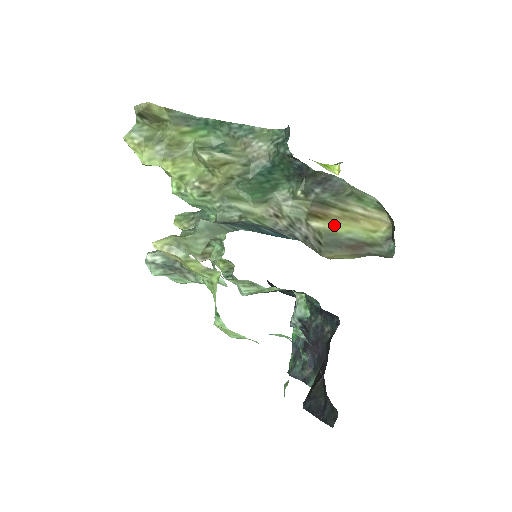
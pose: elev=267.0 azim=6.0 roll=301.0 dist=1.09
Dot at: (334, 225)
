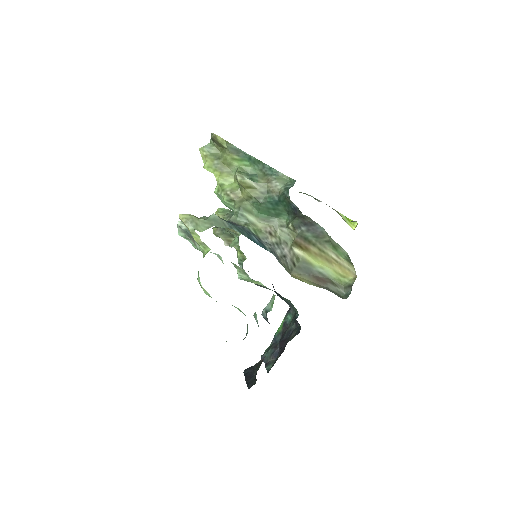
Dot at: (312, 258)
